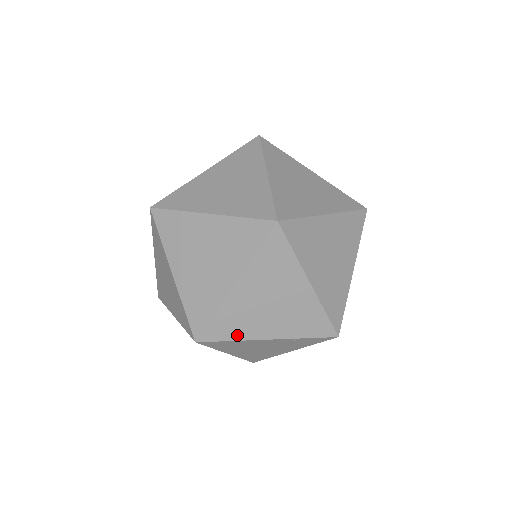
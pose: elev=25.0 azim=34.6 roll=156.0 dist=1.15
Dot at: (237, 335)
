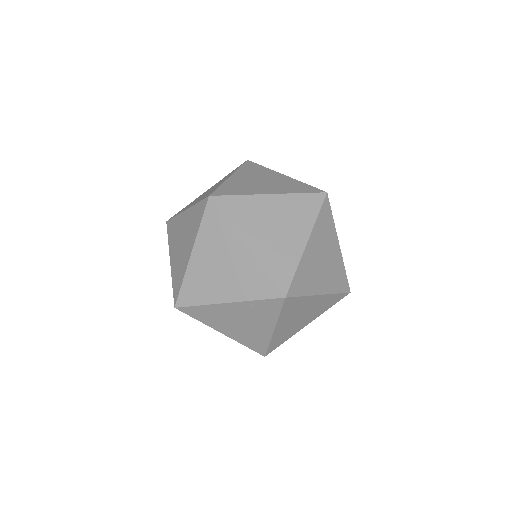
Dot at: (202, 300)
